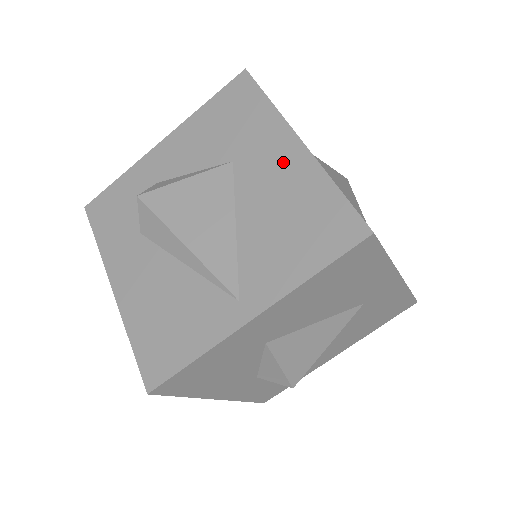
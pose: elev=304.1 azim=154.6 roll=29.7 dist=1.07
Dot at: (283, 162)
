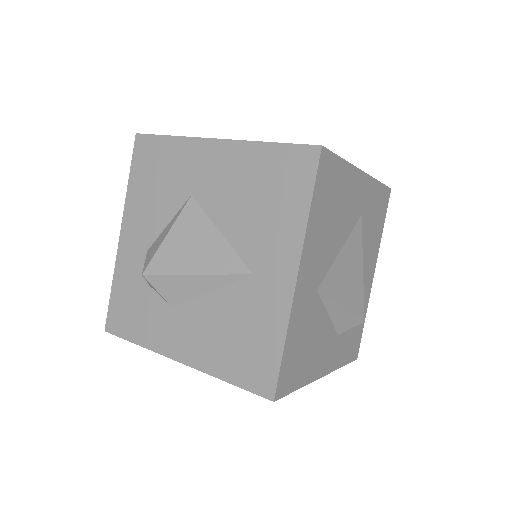
Dot at: occluded
